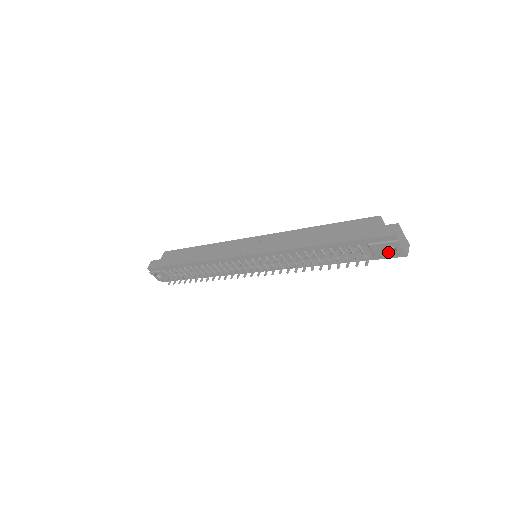
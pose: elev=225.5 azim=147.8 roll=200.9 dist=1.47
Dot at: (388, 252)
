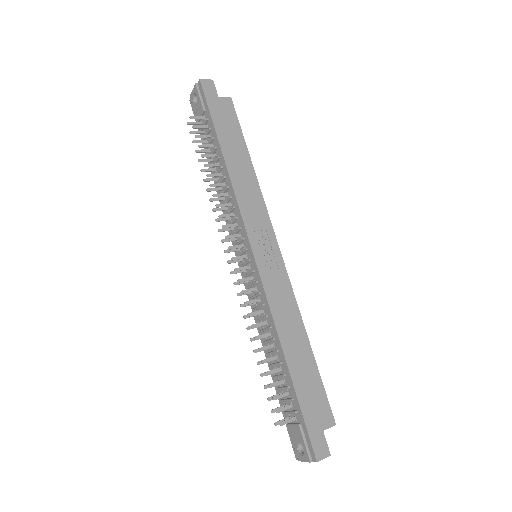
Dot at: (296, 443)
